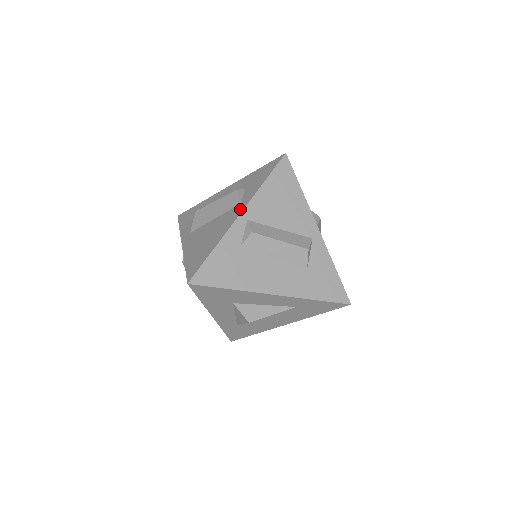
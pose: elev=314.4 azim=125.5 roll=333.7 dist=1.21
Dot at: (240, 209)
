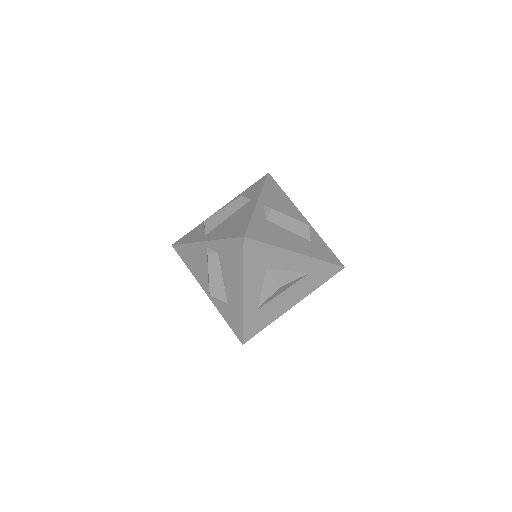
Dot at: (255, 200)
